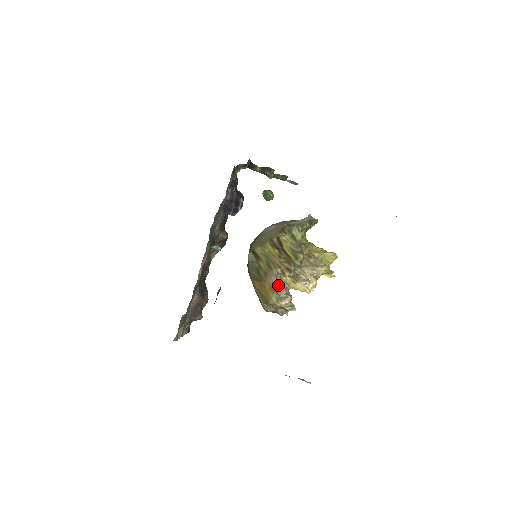
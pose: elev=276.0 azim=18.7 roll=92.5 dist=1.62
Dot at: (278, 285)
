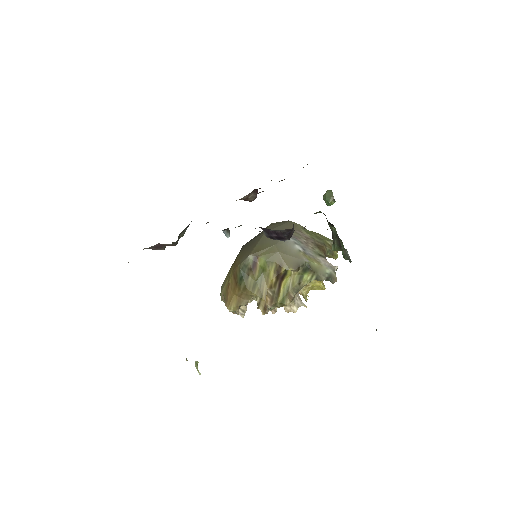
Dot at: (246, 304)
